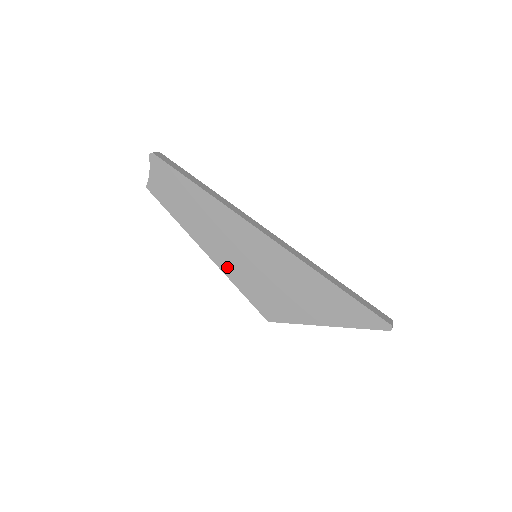
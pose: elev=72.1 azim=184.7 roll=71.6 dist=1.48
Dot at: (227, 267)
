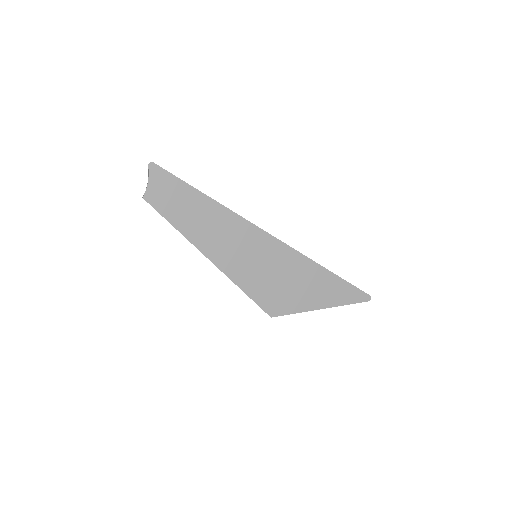
Dot at: (231, 270)
